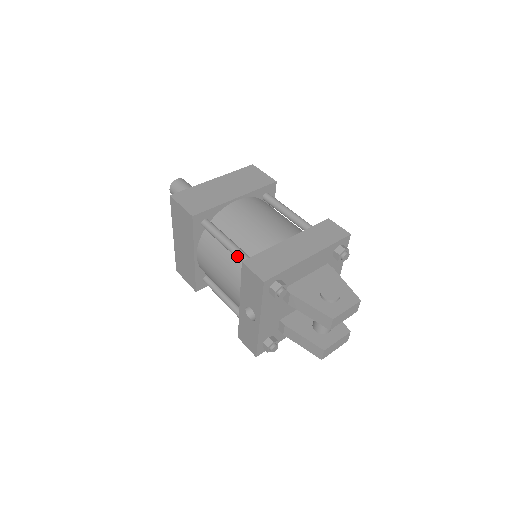
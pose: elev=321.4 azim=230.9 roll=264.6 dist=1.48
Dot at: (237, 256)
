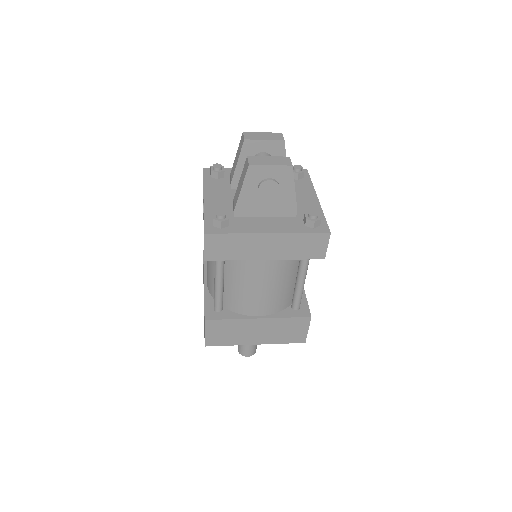
Dot at: occluded
